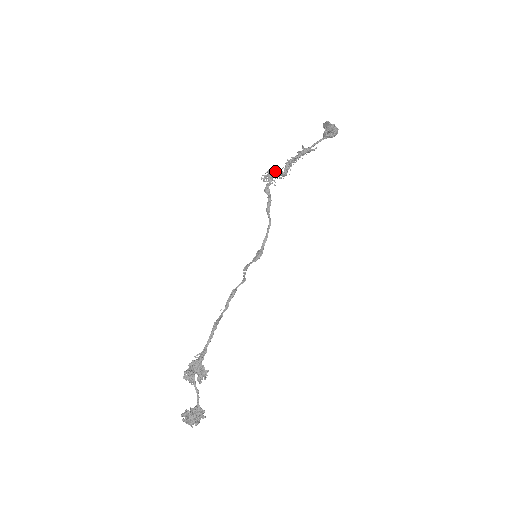
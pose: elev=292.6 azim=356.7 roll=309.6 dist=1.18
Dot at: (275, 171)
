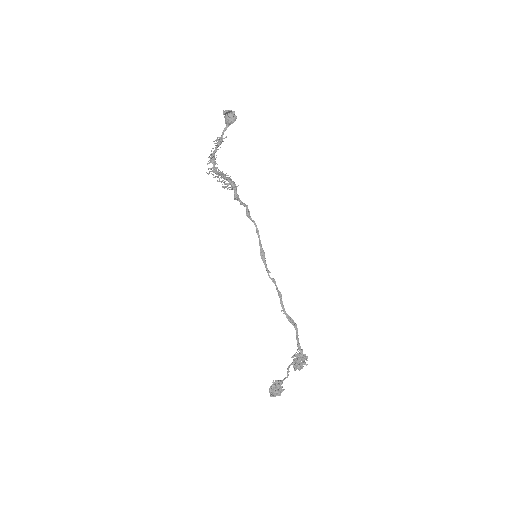
Dot at: (226, 175)
